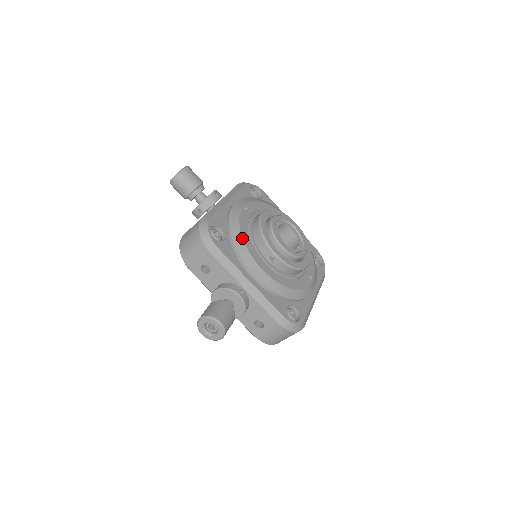
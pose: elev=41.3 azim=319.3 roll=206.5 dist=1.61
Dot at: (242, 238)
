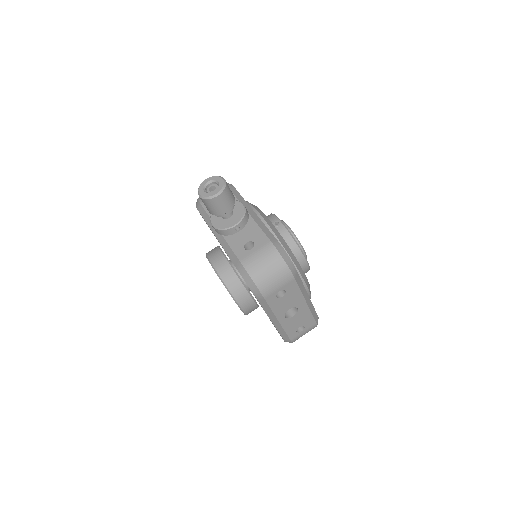
Dot at: occluded
